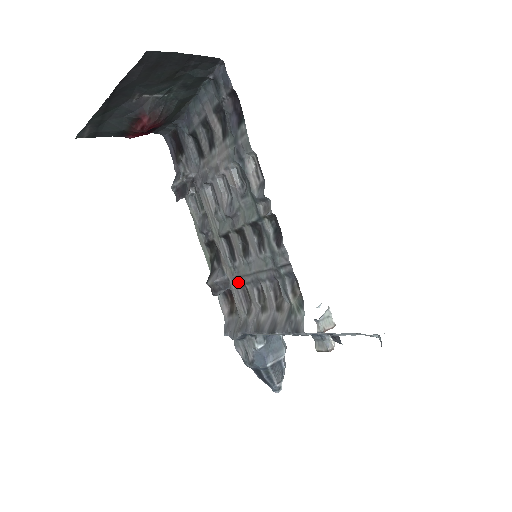
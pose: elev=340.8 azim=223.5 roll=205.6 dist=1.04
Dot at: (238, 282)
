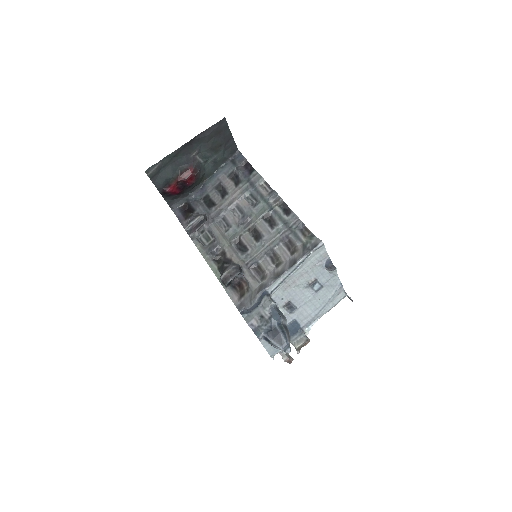
Dot at: (250, 265)
